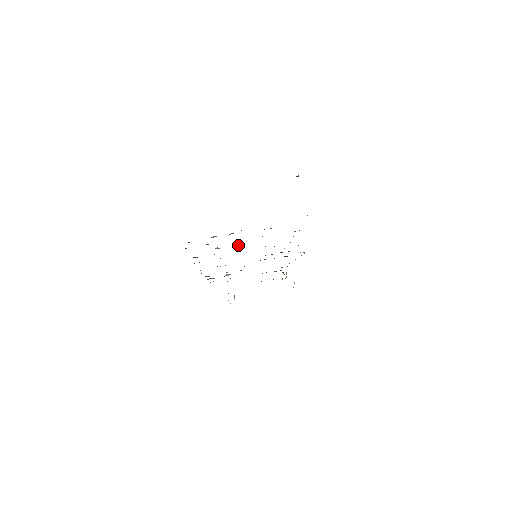
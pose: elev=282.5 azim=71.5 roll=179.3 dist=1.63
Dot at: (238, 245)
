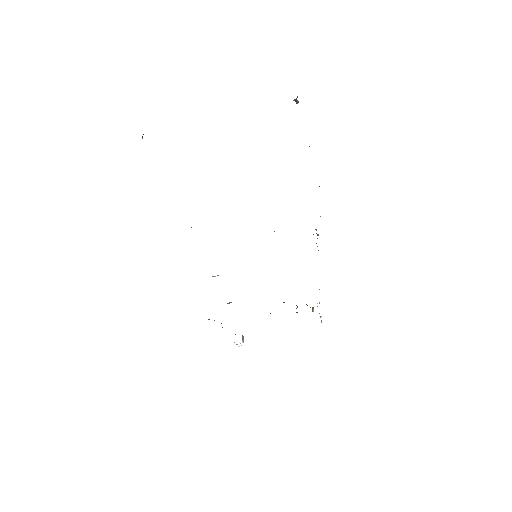
Dot at: occluded
